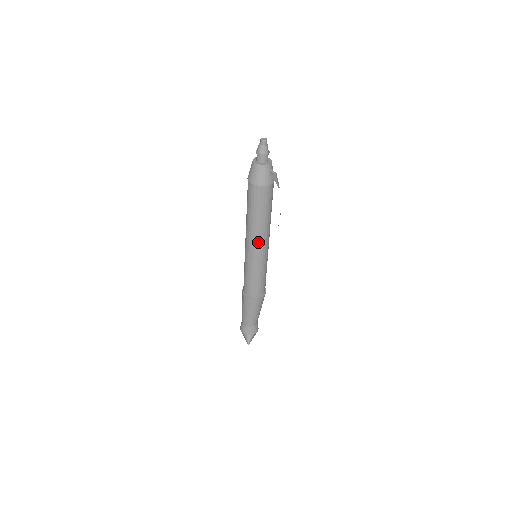
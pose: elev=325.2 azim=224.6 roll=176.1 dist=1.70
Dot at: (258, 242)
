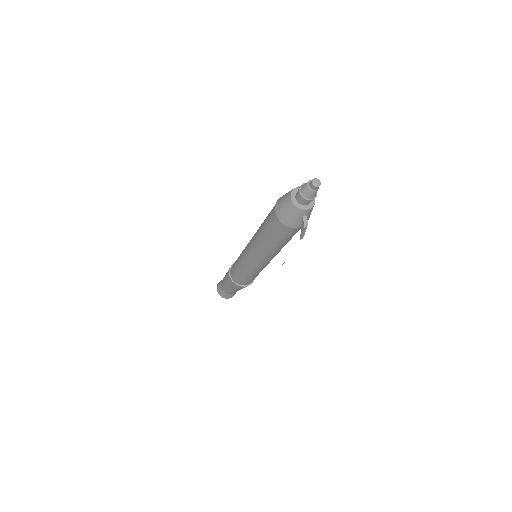
Dot at: (258, 256)
